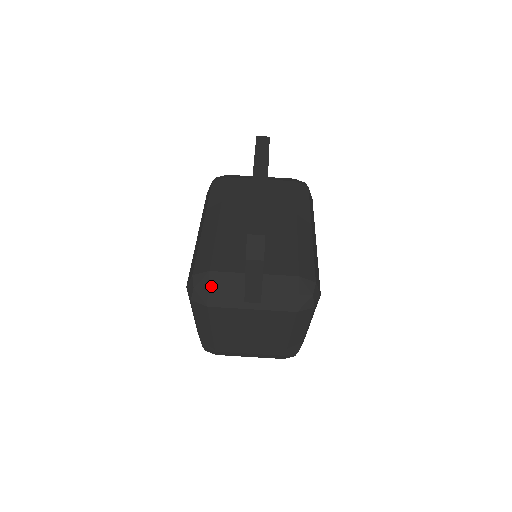
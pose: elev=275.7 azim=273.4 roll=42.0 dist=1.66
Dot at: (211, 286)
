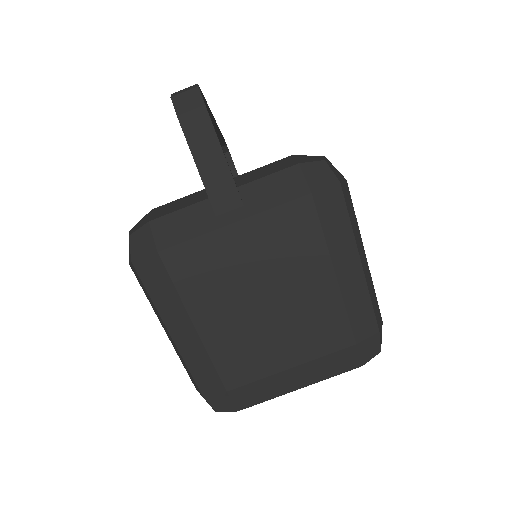
Dot at: (154, 217)
